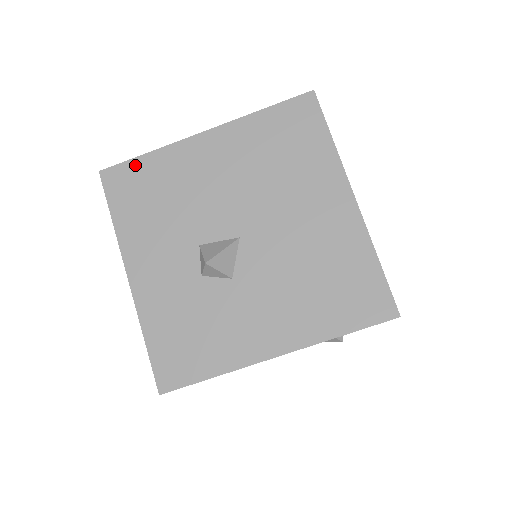
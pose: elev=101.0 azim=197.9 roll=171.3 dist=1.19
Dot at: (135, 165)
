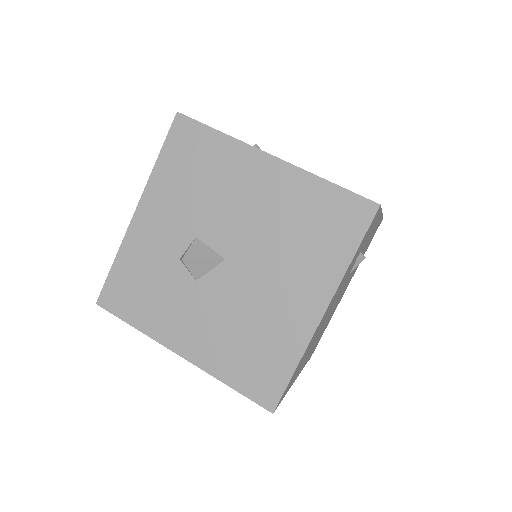
Dot at: (204, 132)
